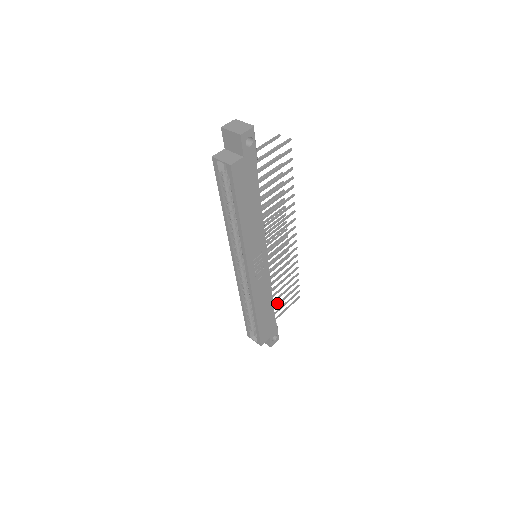
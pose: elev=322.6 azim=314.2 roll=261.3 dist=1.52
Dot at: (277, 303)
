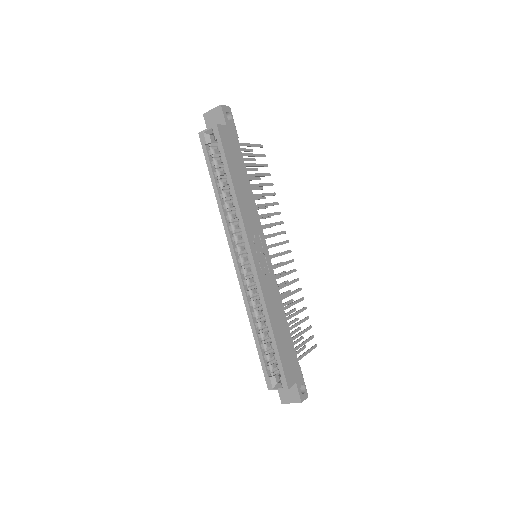
Dot at: occluded
